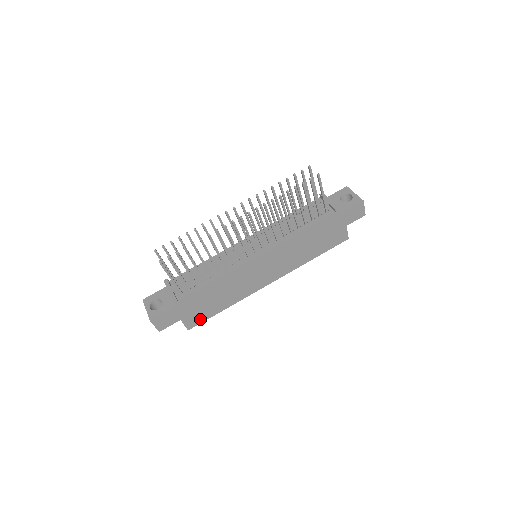
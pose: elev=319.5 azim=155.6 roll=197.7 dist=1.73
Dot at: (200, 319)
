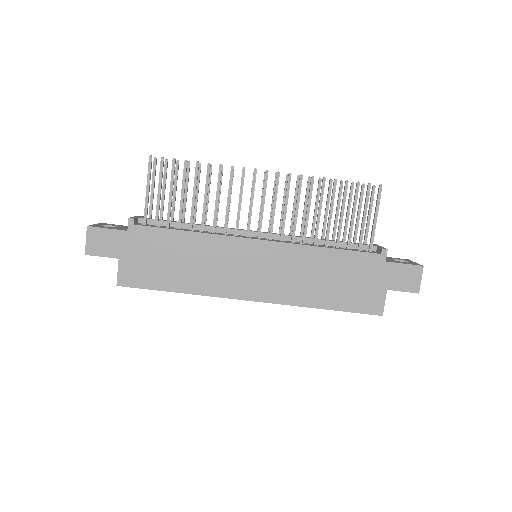
Dot at: (140, 280)
